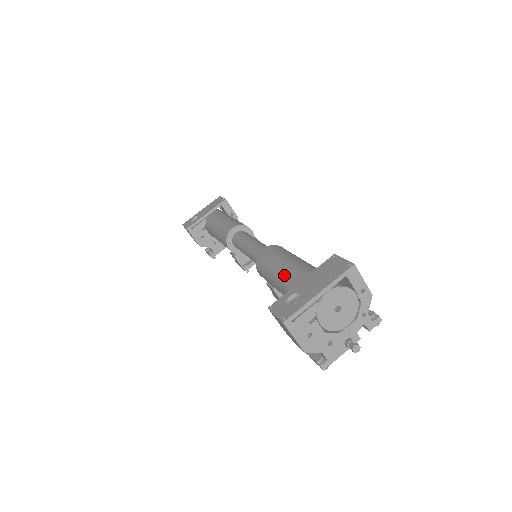
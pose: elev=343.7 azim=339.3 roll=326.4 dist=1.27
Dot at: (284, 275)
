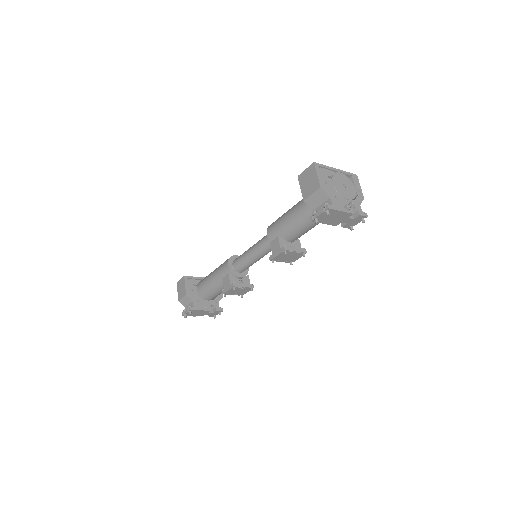
Dot at: occluded
